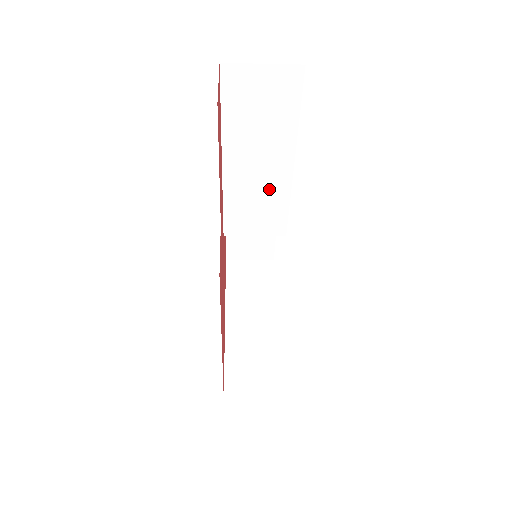
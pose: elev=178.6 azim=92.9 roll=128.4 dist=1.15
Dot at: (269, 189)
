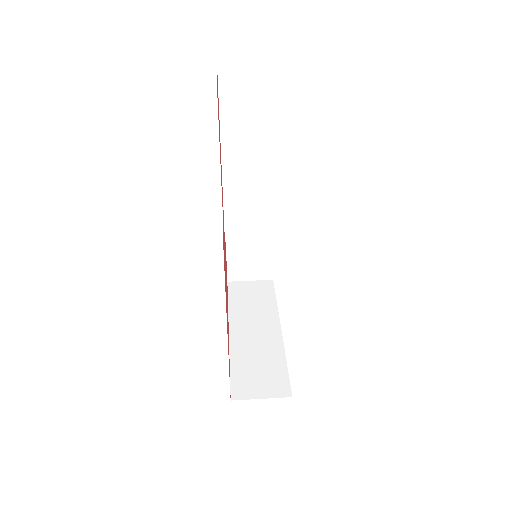
Dot at: (265, 192)
